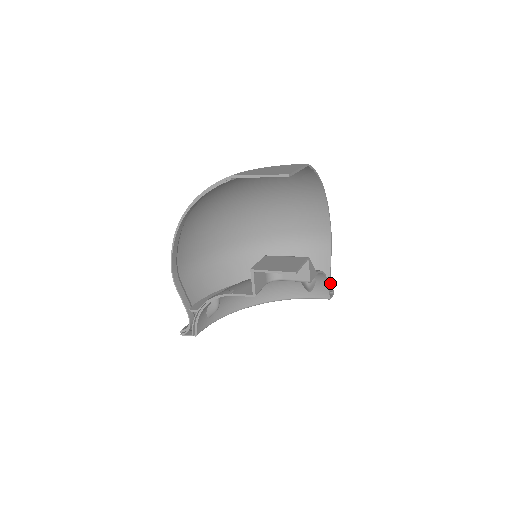
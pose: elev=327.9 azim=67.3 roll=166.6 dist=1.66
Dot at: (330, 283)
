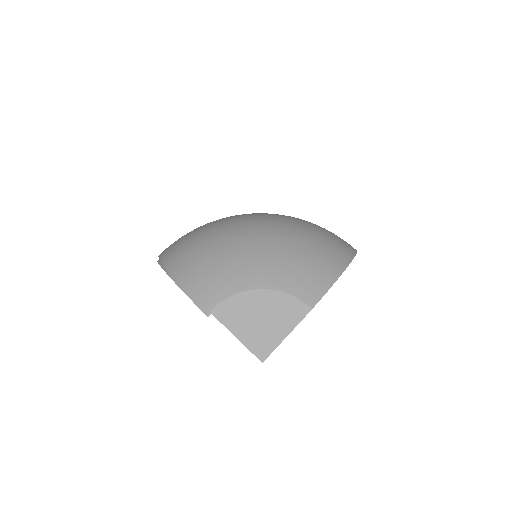
Dot at: occluded
